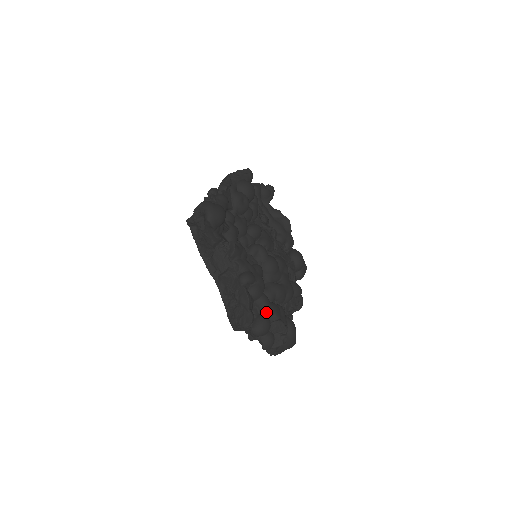
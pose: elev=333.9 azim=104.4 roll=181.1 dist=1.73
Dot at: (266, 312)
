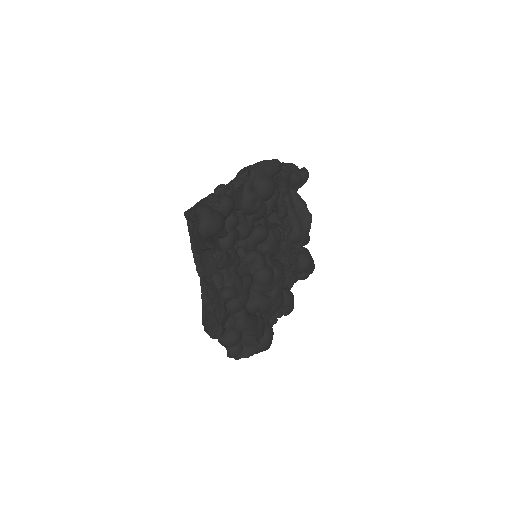
Dot at: (240, 327)
